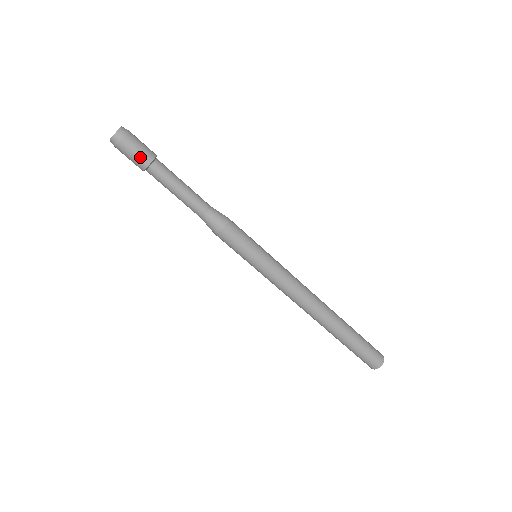
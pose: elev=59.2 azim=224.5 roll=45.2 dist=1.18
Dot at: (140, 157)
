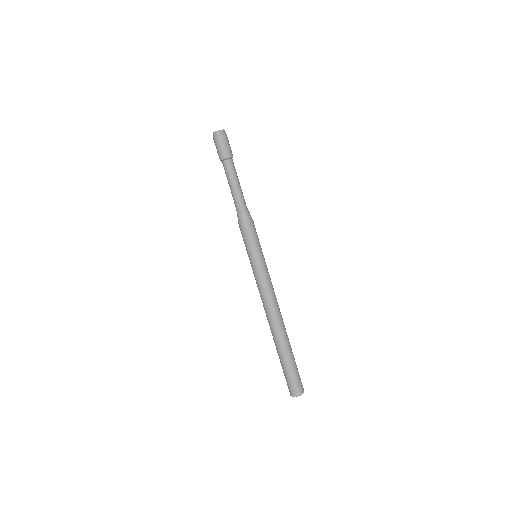
Dot at: (229, 150)
